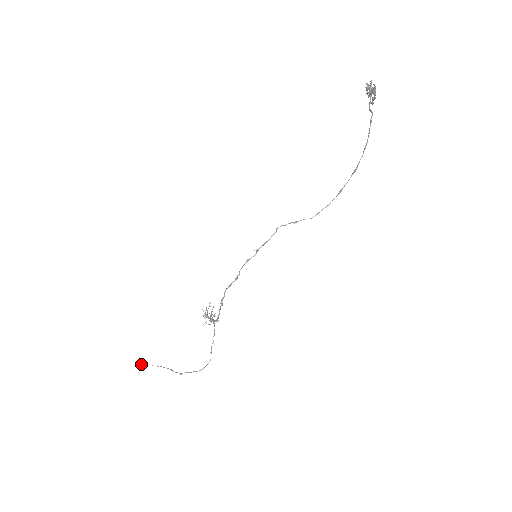
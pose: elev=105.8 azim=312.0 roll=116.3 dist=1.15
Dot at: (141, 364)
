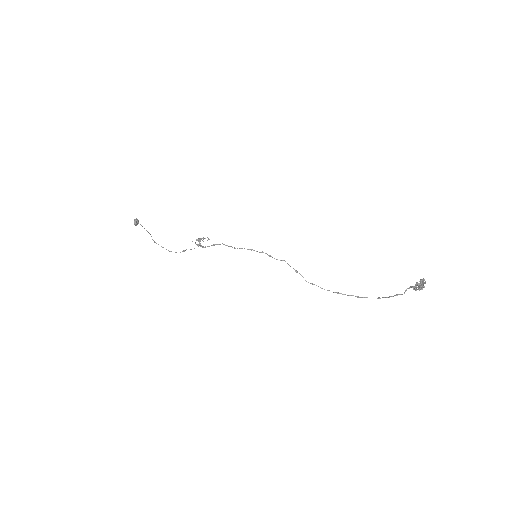
Dot at: (135, 223)
